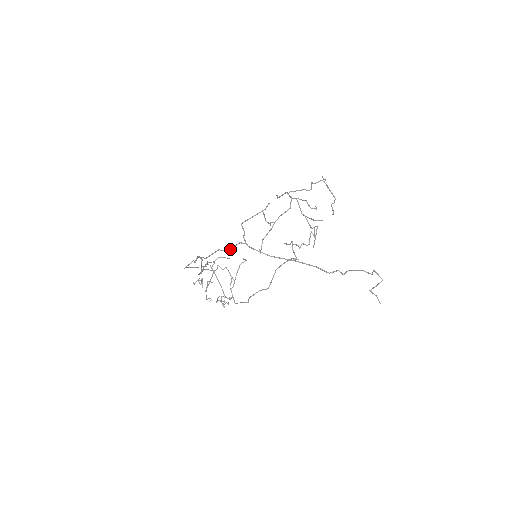
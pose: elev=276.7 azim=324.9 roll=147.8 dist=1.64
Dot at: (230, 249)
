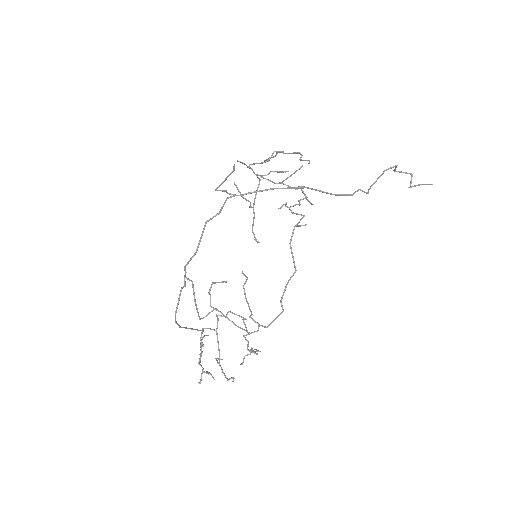
Dot at: (220, 209)
